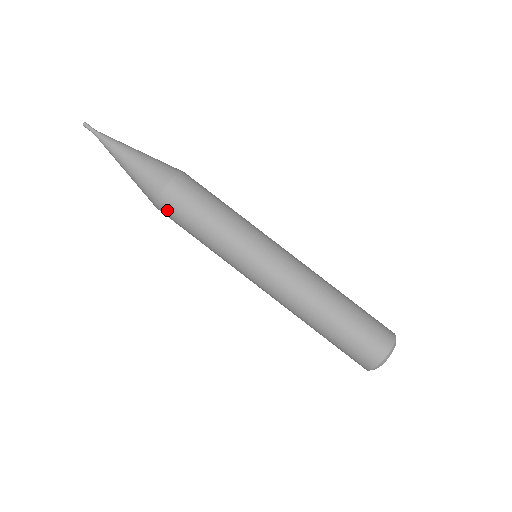
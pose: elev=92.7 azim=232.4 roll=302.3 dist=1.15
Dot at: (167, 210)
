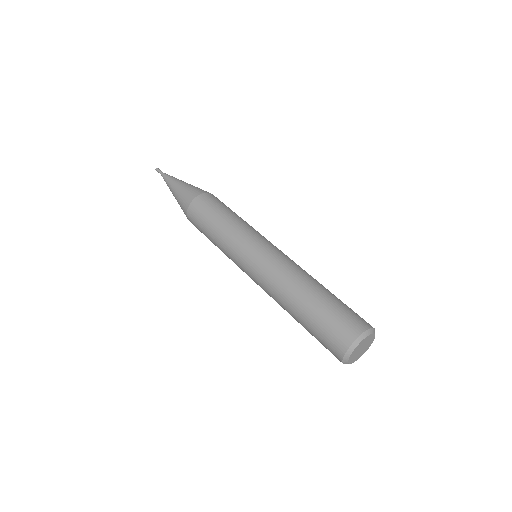
Dot at: (200, 204)
